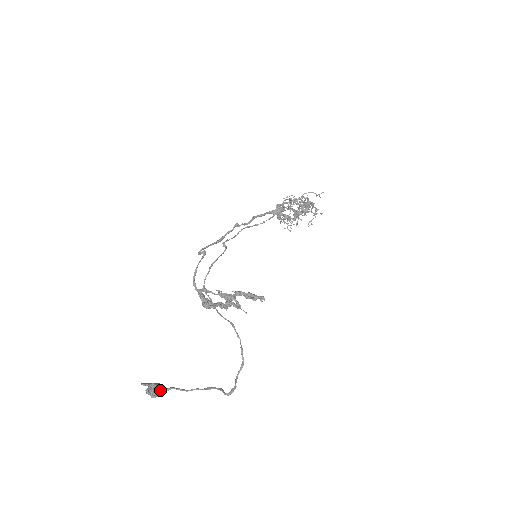
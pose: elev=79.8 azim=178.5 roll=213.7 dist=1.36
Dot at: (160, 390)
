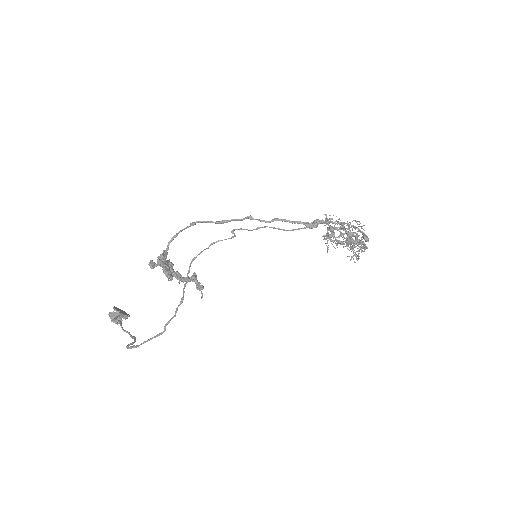
Dot at: (122, 320)
